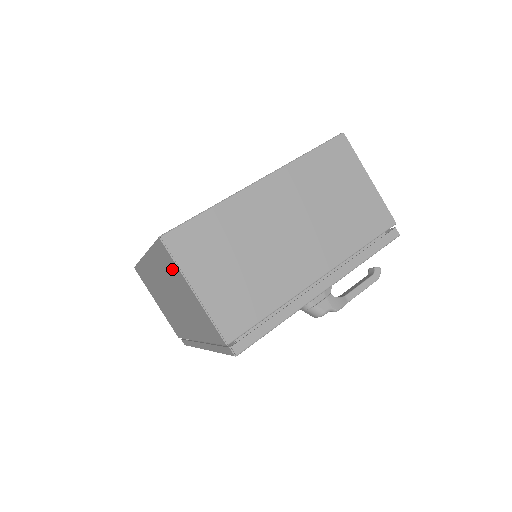
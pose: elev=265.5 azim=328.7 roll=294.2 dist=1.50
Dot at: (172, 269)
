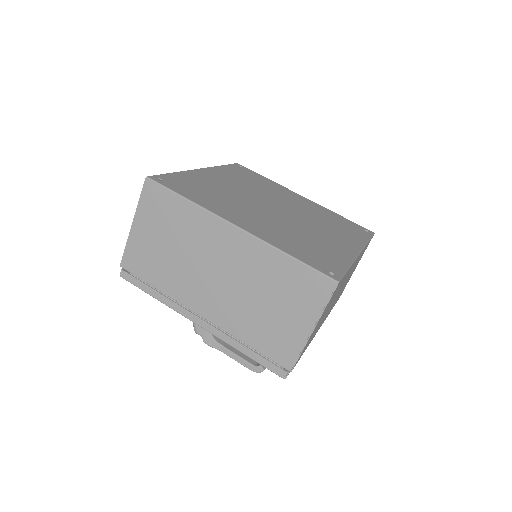
Dot at: occluded
